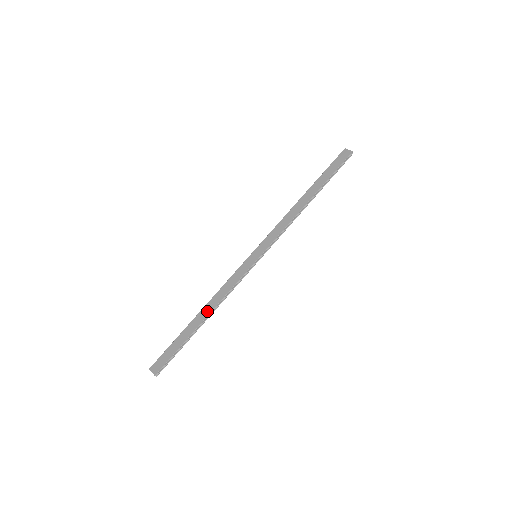
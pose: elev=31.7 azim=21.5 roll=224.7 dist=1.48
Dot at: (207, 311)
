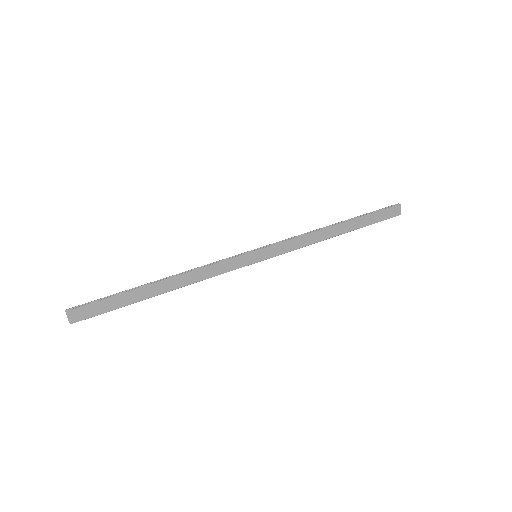
Dot at: (172, 286)
